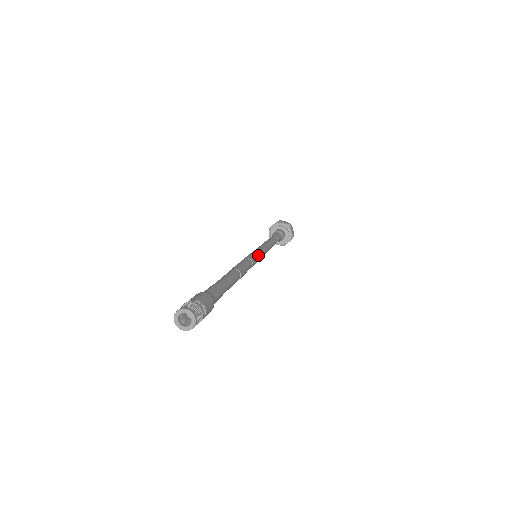
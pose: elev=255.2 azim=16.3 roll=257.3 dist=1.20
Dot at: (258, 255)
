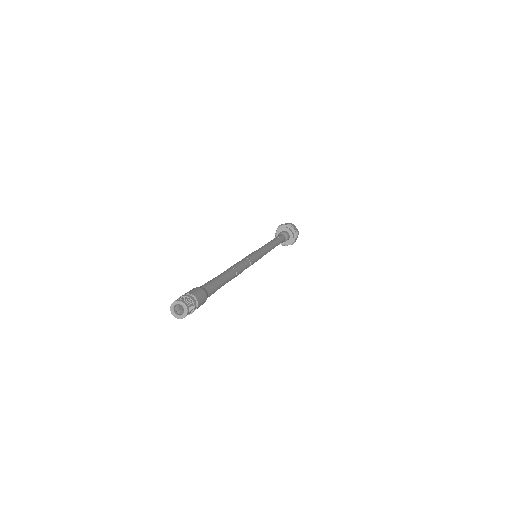
Dot at: (258, 258)
